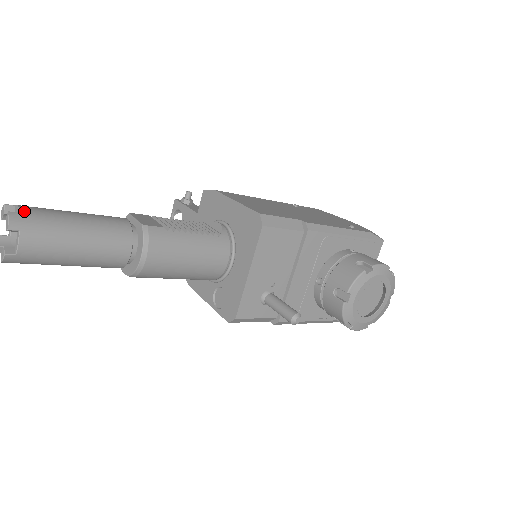
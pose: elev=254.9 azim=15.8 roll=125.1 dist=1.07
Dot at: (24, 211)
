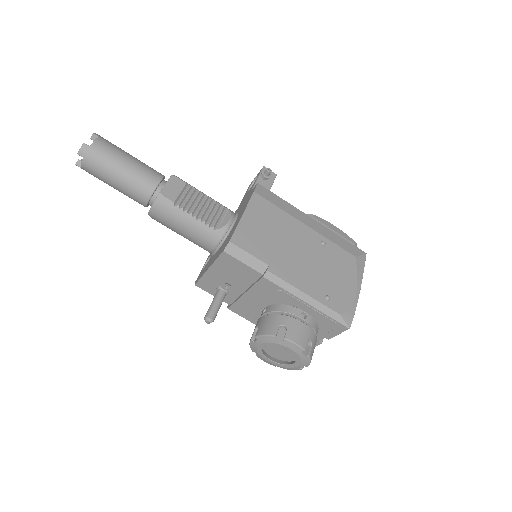
Dot at: (93, 146)
